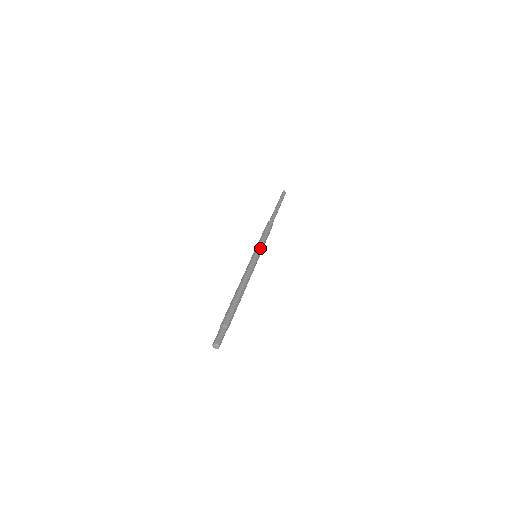
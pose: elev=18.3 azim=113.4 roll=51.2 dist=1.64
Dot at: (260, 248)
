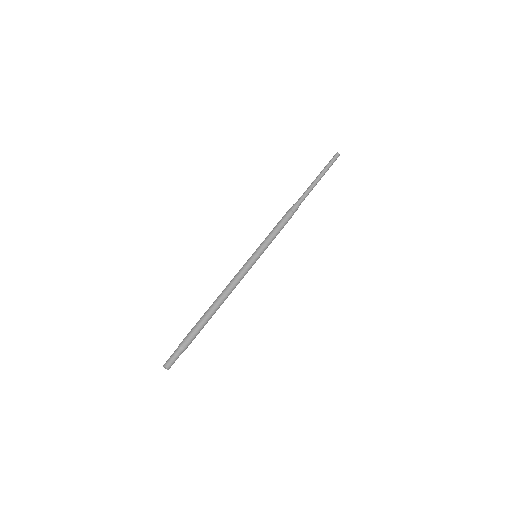
Dot at: (261, 245)
